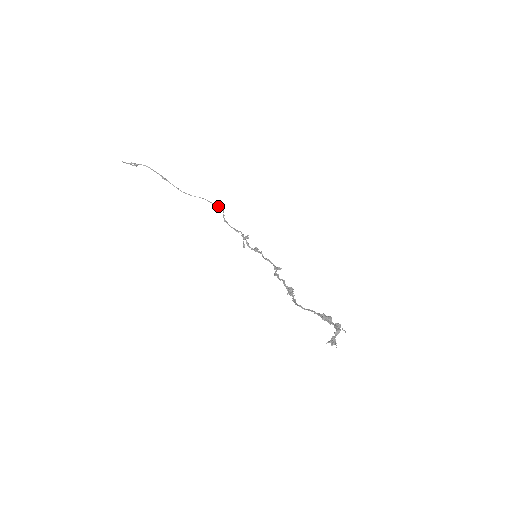
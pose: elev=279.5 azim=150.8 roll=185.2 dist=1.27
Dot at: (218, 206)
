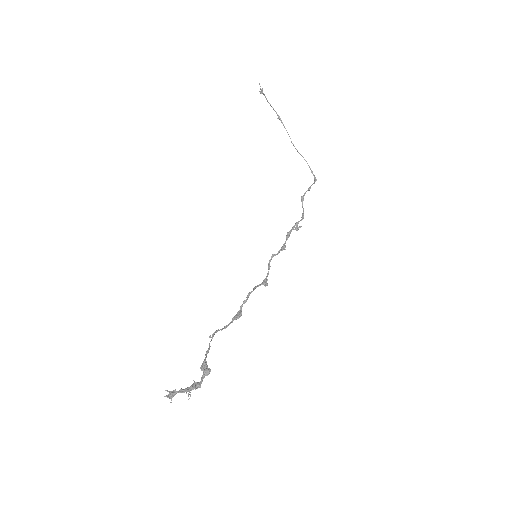
Dot at: (314, 175)
